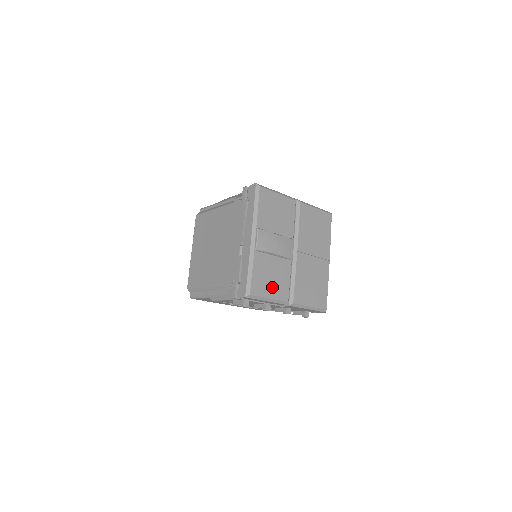
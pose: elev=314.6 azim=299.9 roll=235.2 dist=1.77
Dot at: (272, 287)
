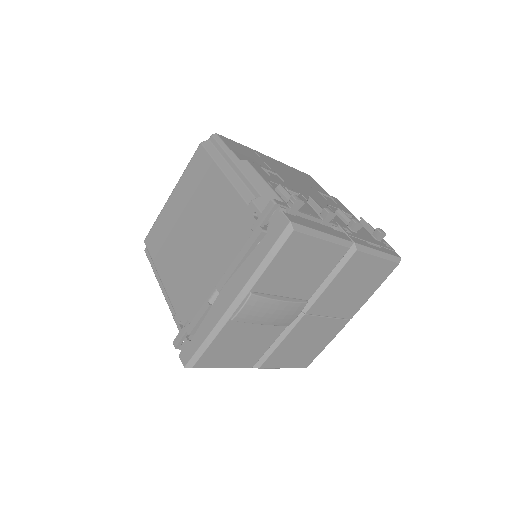
Dot at: (235, 357)
